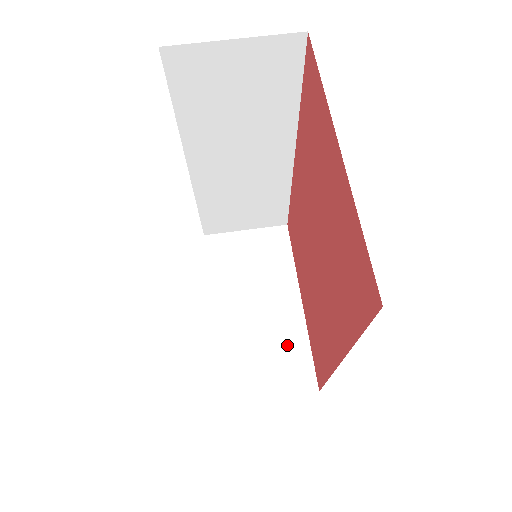
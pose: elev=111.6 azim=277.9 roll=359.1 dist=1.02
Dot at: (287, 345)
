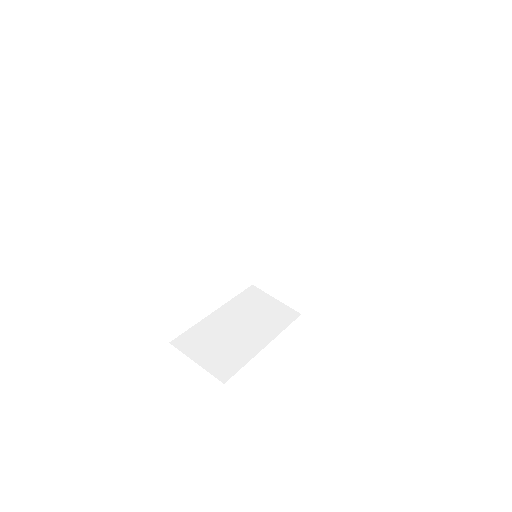
Dot at: (234, 353)
